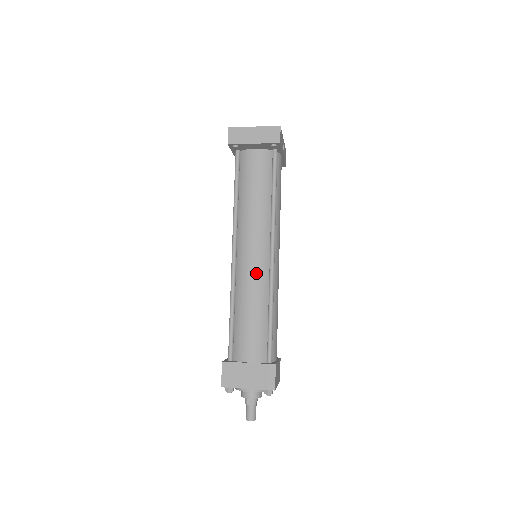
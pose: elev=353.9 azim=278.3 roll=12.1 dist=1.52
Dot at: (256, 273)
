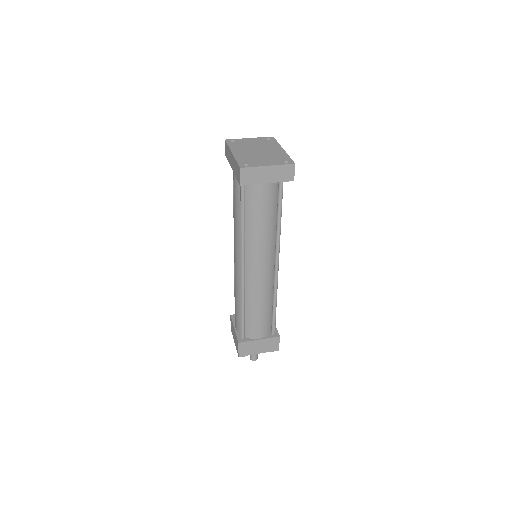
Dot at: (264, 282)
